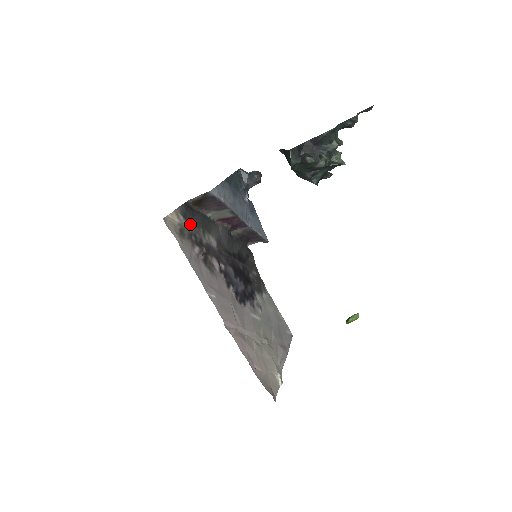
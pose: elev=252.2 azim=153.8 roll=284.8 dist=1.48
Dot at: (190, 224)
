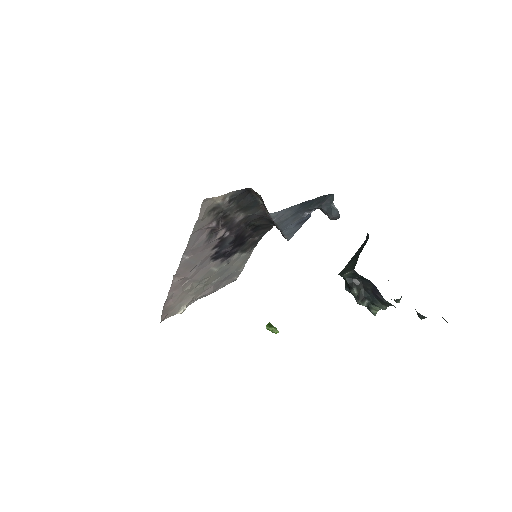
Dot at: (231, 204)
